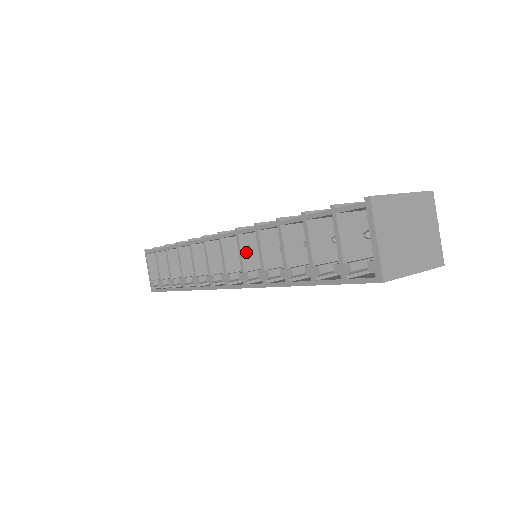
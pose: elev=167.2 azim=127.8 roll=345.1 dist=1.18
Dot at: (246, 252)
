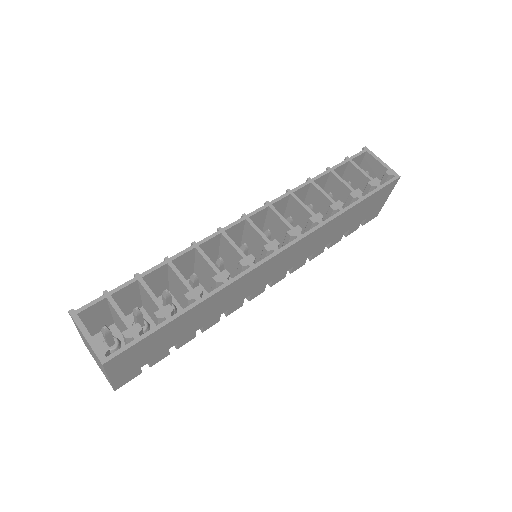
Dot at: (281, 219)
